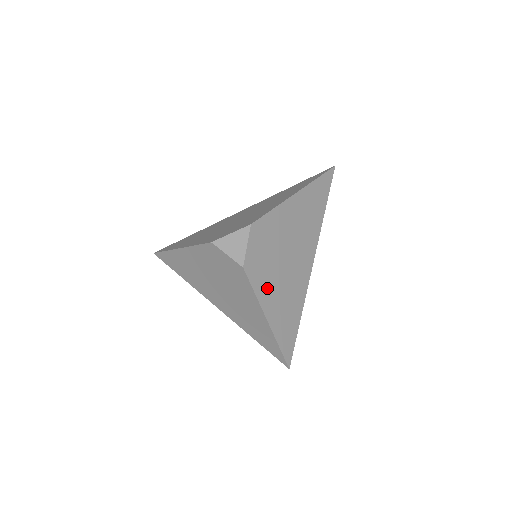
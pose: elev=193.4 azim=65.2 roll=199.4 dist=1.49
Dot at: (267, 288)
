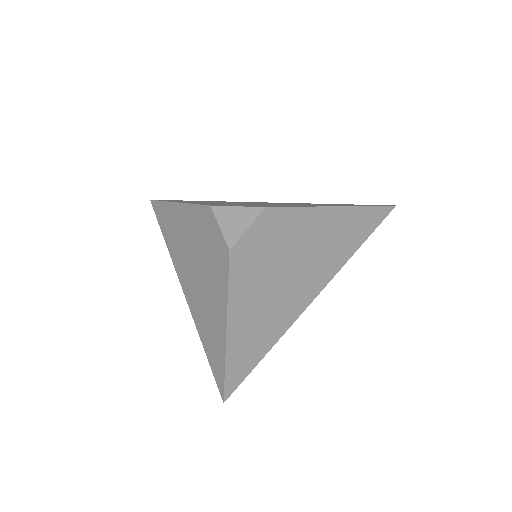
Dot at: (246, 292)
